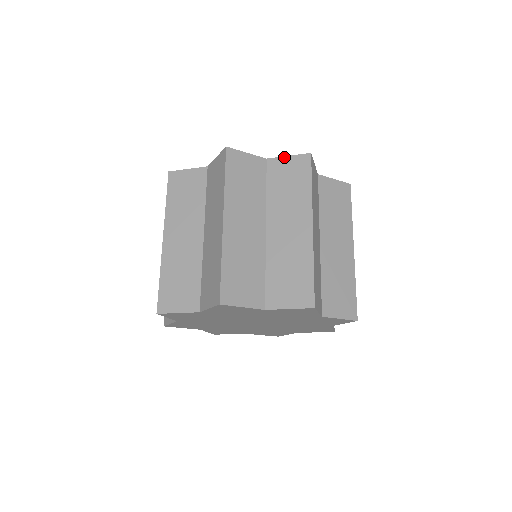
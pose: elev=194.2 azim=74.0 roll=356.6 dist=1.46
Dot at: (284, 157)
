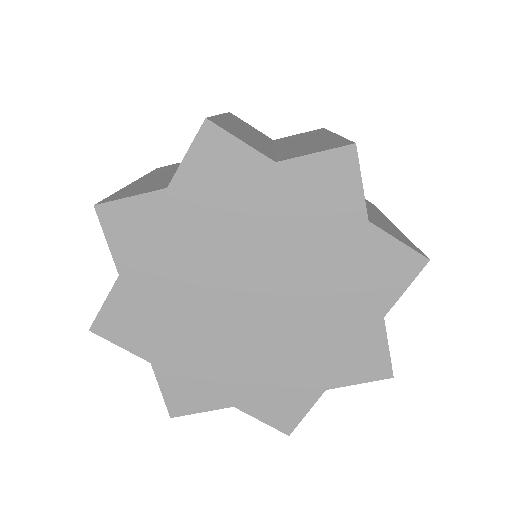
Dot at: occluded
